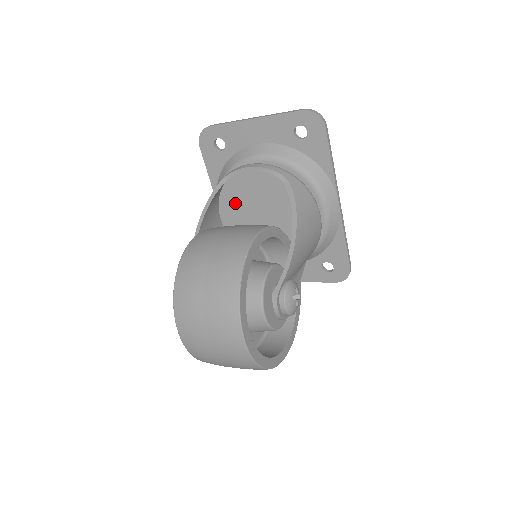
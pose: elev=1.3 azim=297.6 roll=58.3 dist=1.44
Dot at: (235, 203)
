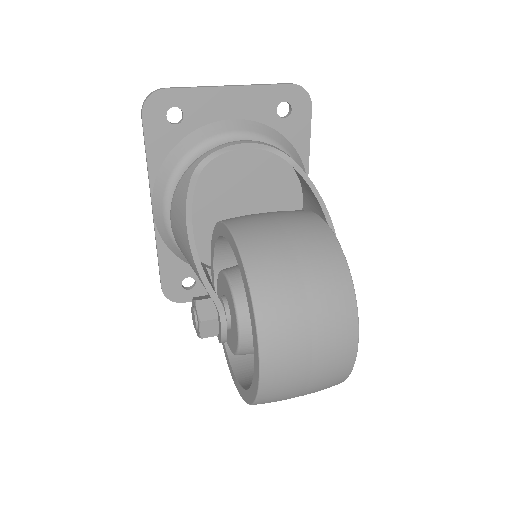
Dot at: (201, 194)
